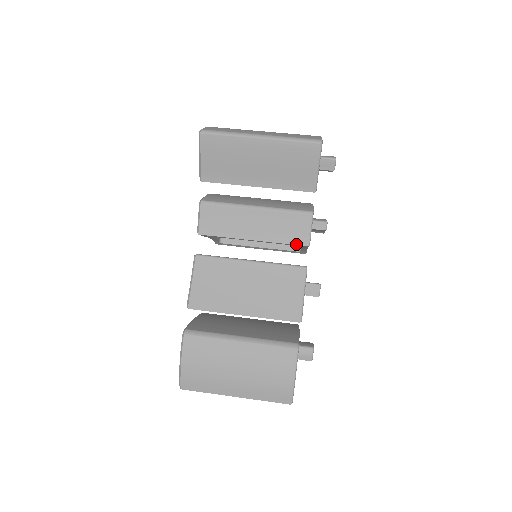
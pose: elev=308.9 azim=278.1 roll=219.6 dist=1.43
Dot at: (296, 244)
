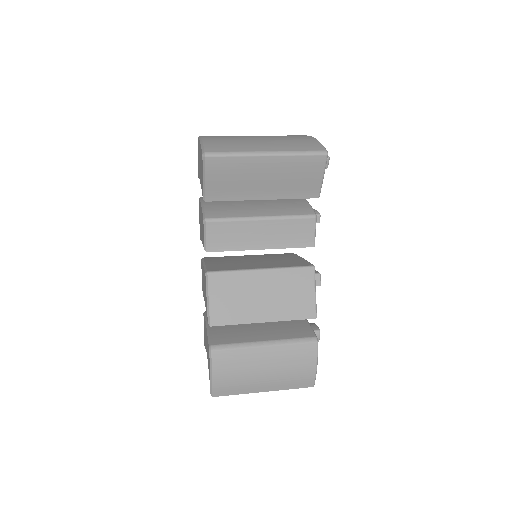
Dot at: (303, 247)
